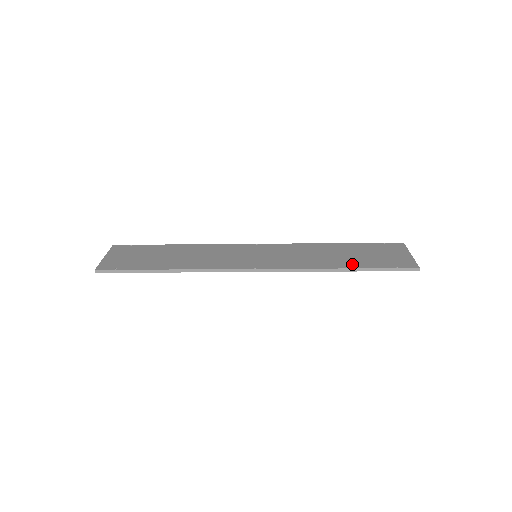
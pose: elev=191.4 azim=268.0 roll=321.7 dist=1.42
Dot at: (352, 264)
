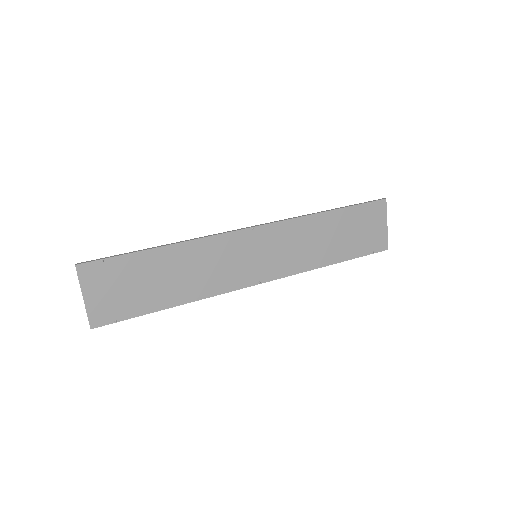
Dot at: (340, 255)
